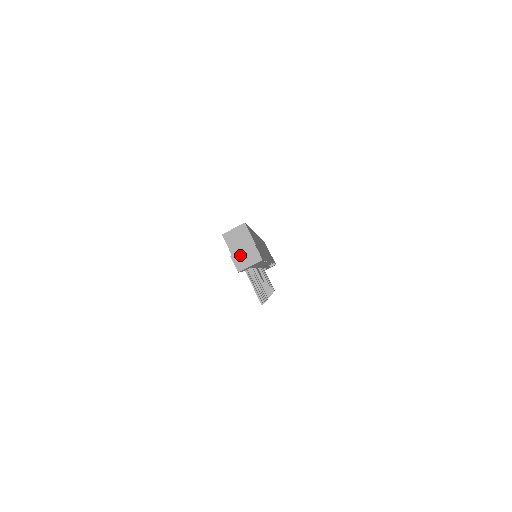
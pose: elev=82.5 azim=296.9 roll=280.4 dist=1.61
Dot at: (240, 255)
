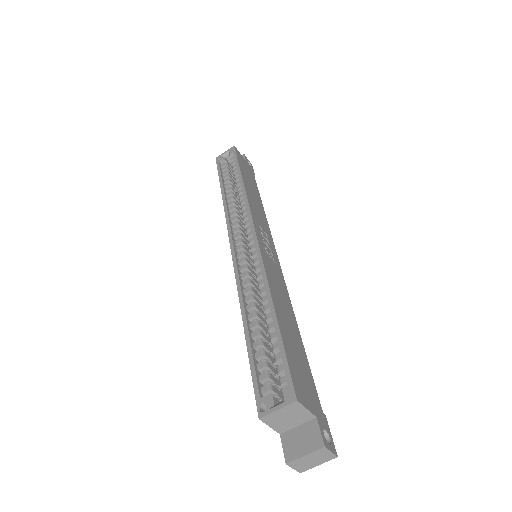
Dot at: (302, 460)
